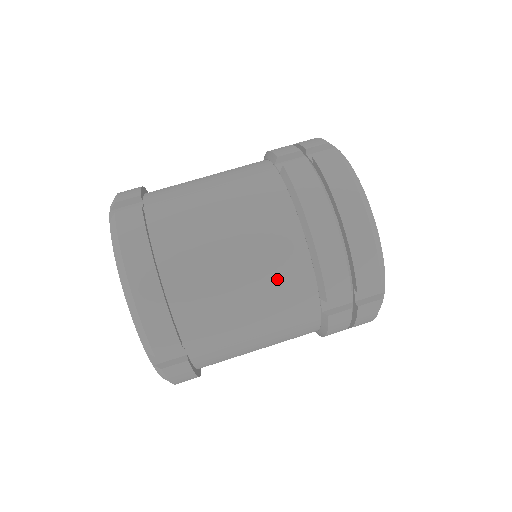
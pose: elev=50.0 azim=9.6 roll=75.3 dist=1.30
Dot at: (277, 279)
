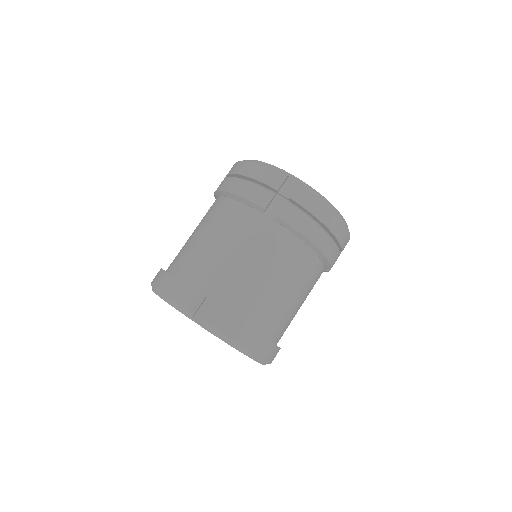
Dot at: (309, 282)
